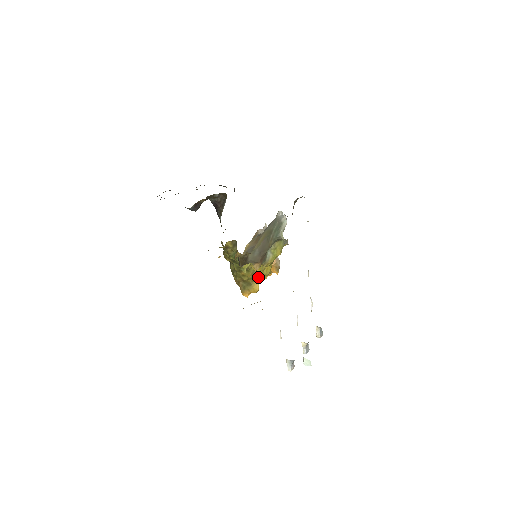
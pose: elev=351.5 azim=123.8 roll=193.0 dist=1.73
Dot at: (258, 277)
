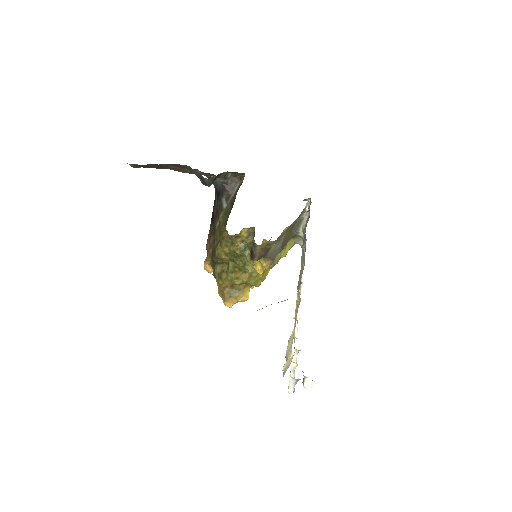
Dot at: (255, 281)
